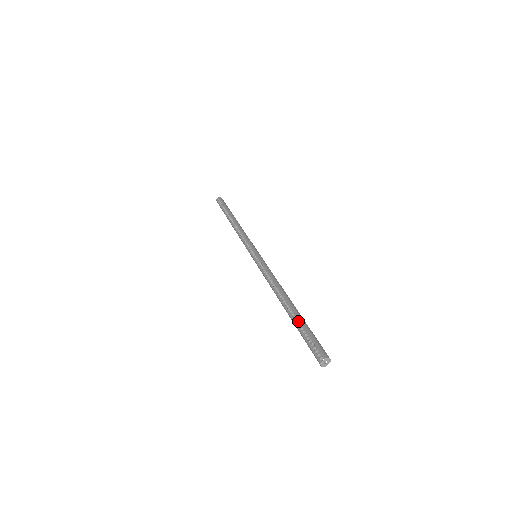
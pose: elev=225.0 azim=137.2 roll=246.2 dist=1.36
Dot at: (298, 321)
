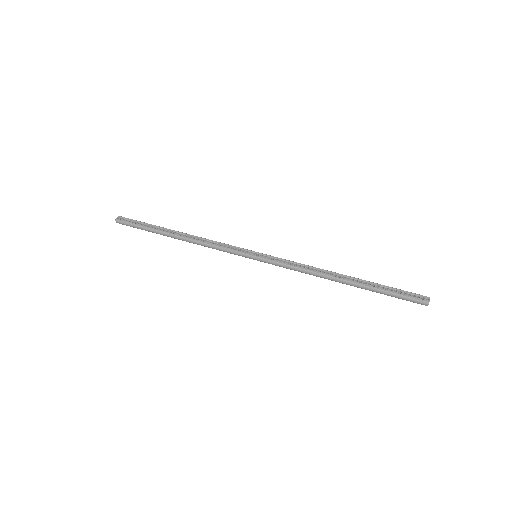
Dot at: (376, 285)
